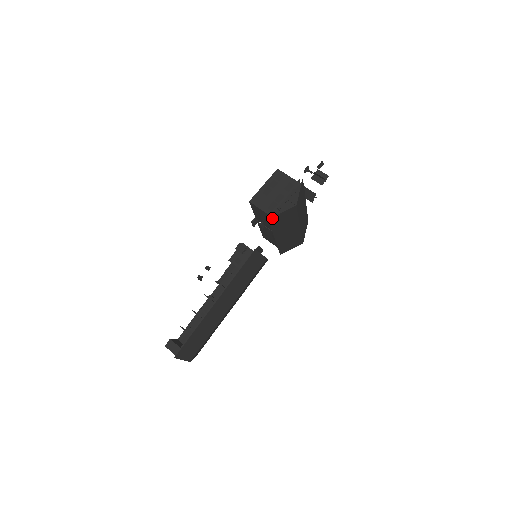
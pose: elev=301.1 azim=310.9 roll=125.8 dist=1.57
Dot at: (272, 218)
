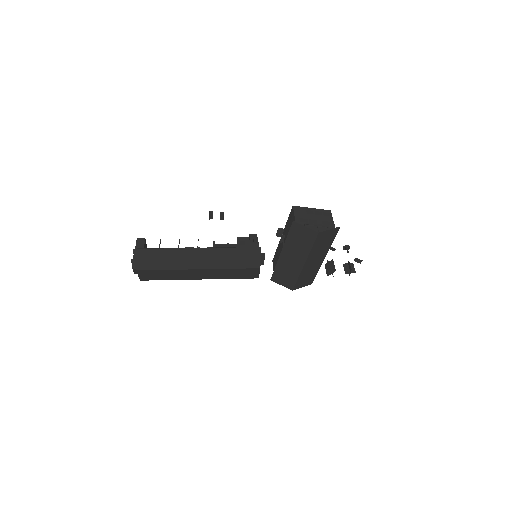
Dot at: (295, 224)
